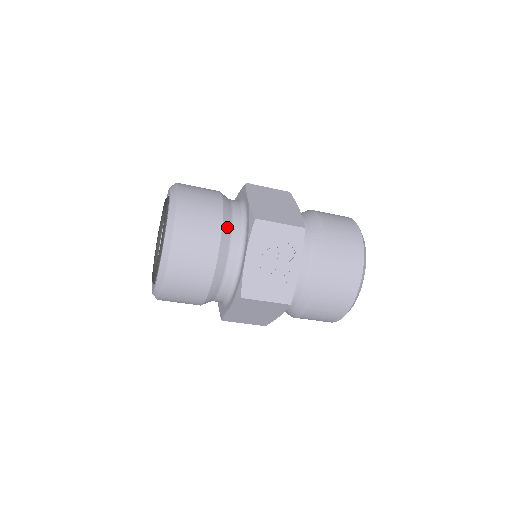
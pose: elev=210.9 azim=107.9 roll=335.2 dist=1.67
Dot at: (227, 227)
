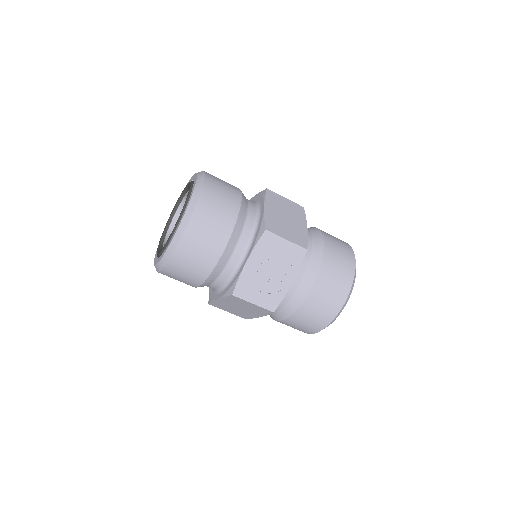
Dot at: (238, 229)
